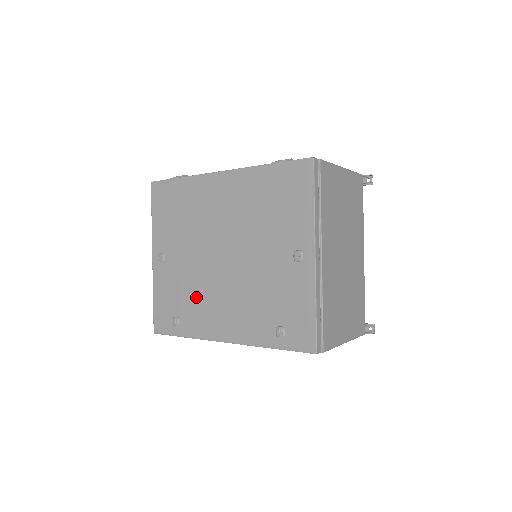
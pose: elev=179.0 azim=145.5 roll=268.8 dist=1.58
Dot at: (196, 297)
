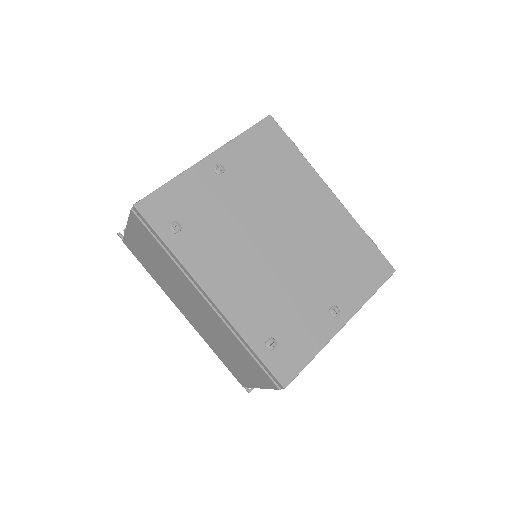
Dot at: (220, 235)
